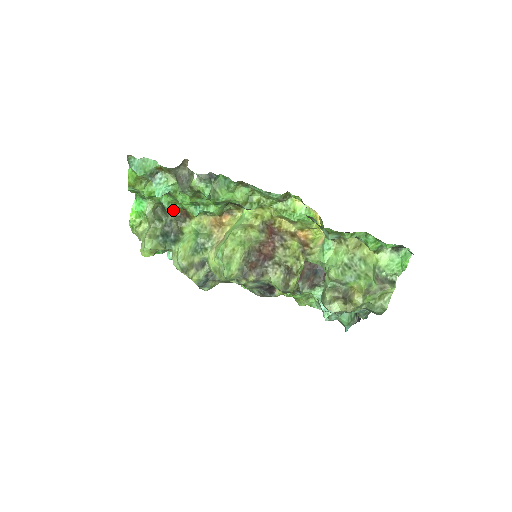
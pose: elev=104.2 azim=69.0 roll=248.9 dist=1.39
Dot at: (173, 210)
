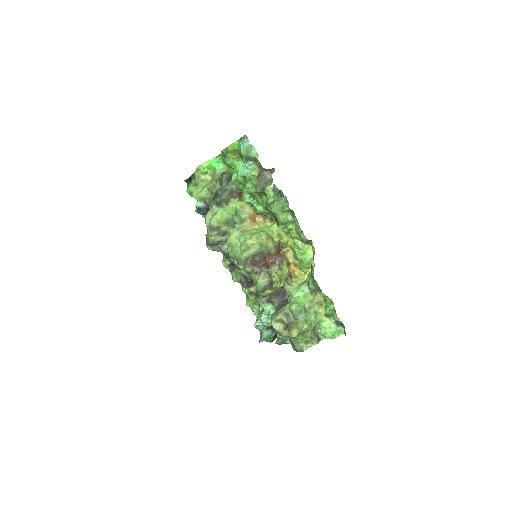
Dot at: (233, 185)
